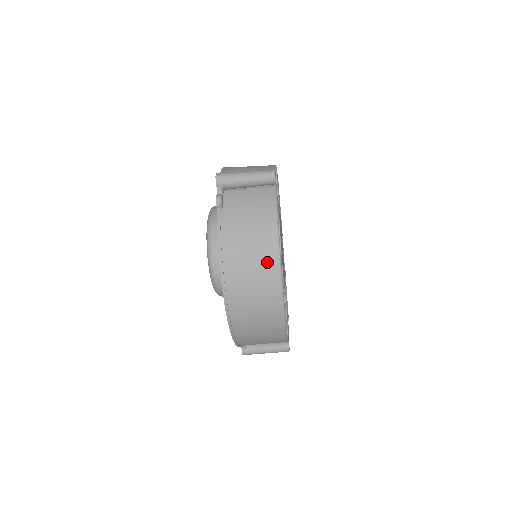
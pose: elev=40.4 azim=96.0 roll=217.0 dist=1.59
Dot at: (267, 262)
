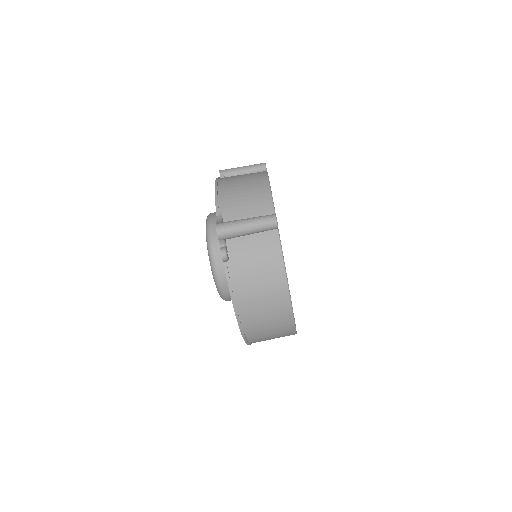
Dot at: (279, 304)
